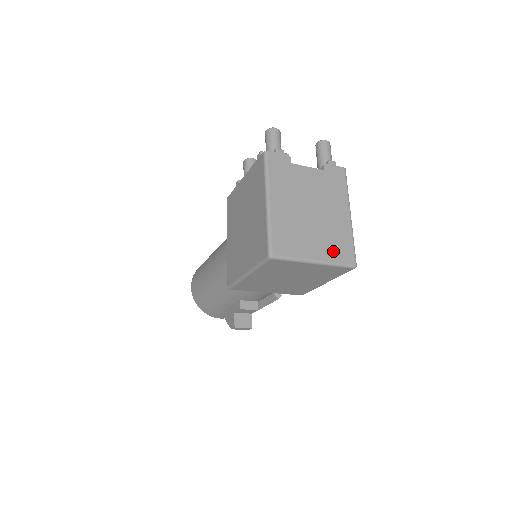
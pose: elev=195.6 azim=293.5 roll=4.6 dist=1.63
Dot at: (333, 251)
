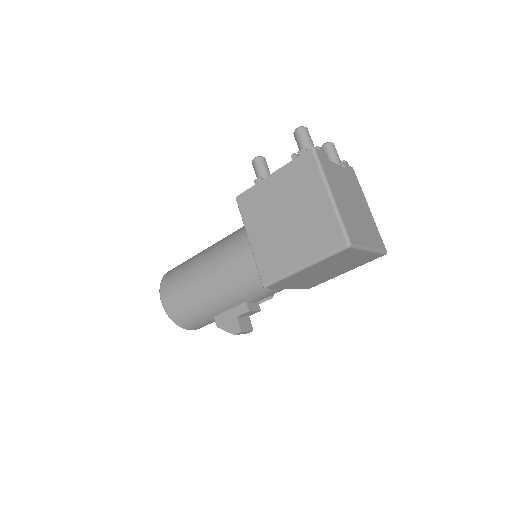
Dot at: (374, 240)
